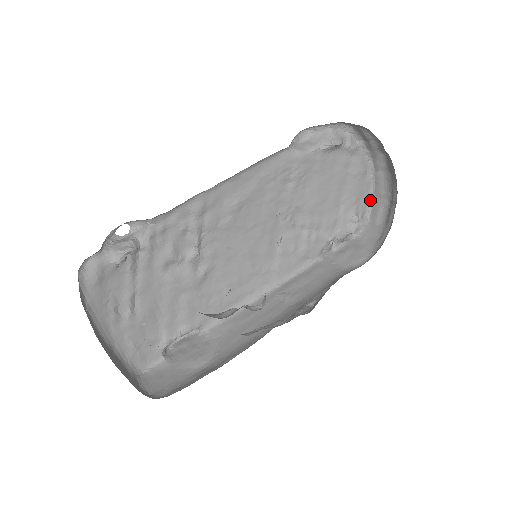
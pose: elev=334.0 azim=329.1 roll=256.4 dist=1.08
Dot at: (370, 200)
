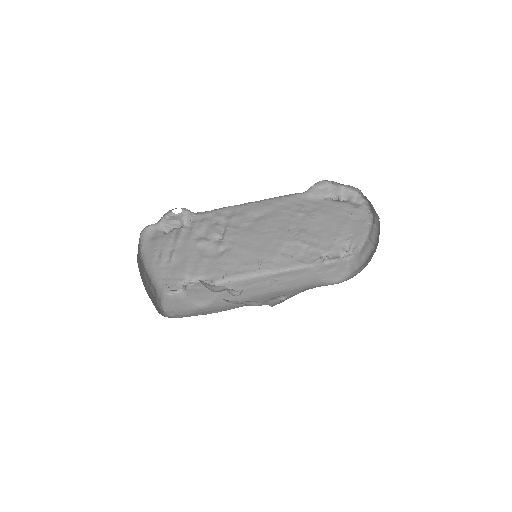
Dot at: (364, 239)
